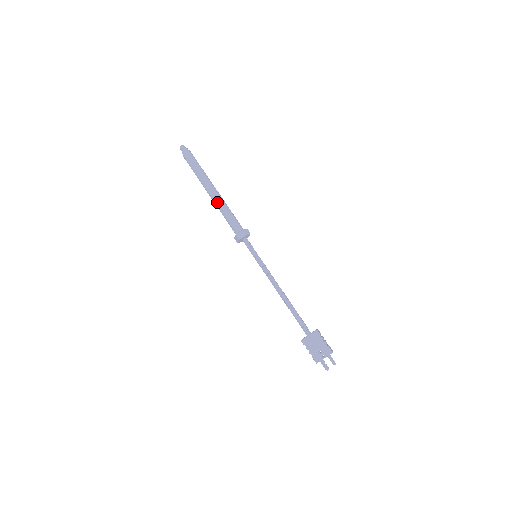
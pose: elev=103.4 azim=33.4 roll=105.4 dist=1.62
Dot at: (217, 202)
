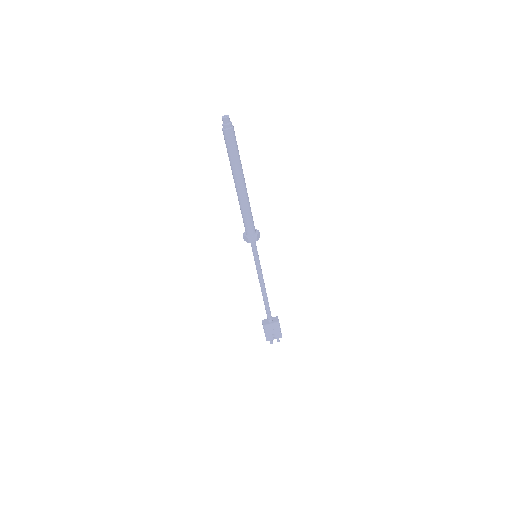
Dot at: (242, 200)
